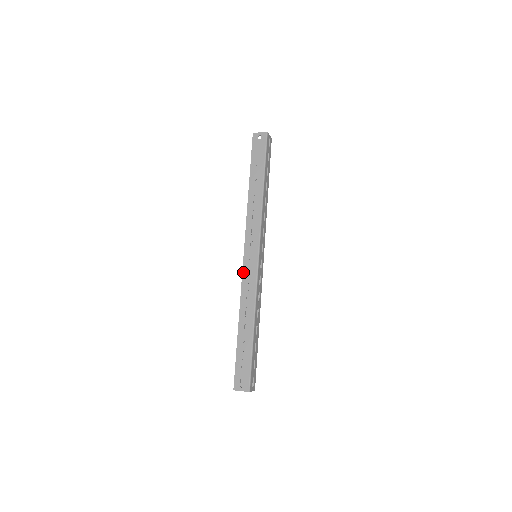
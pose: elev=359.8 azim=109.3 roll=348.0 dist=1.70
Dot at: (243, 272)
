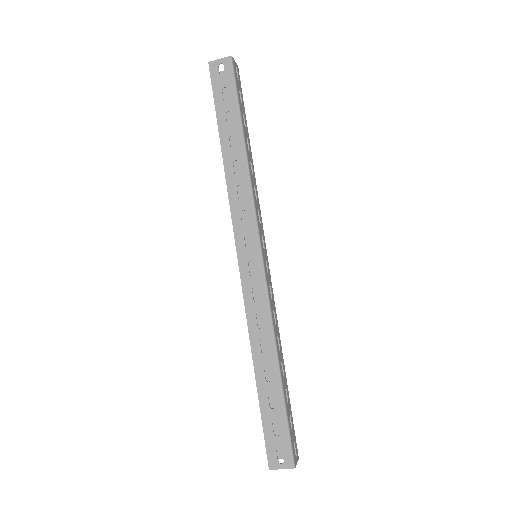
Dot at: (243, 286)
